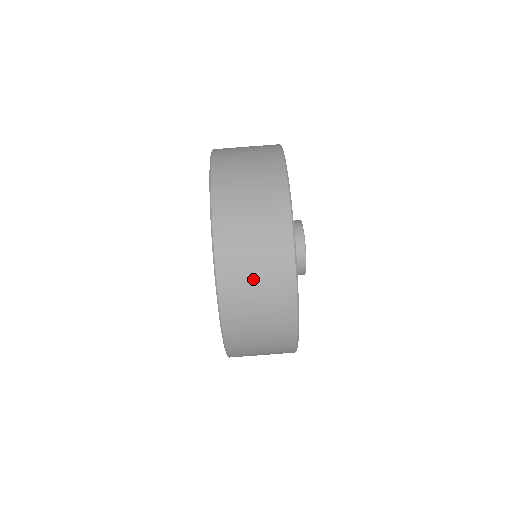
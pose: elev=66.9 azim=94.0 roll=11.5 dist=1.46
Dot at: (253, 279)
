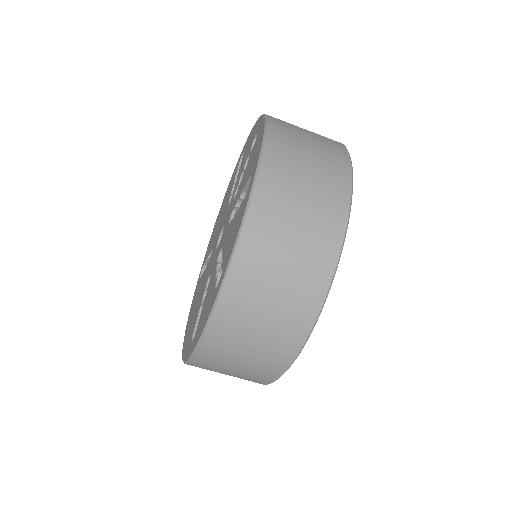
Dot at: (273, 287)
